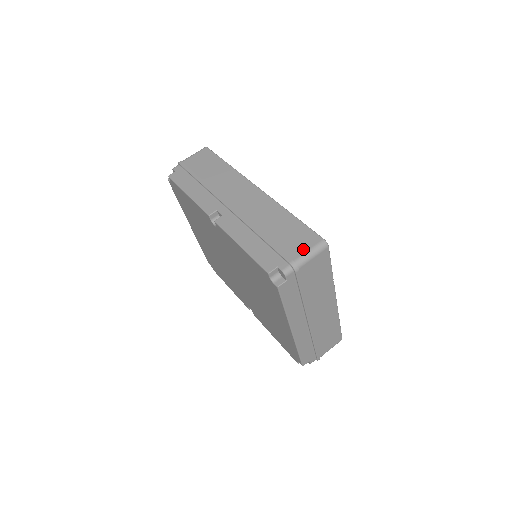
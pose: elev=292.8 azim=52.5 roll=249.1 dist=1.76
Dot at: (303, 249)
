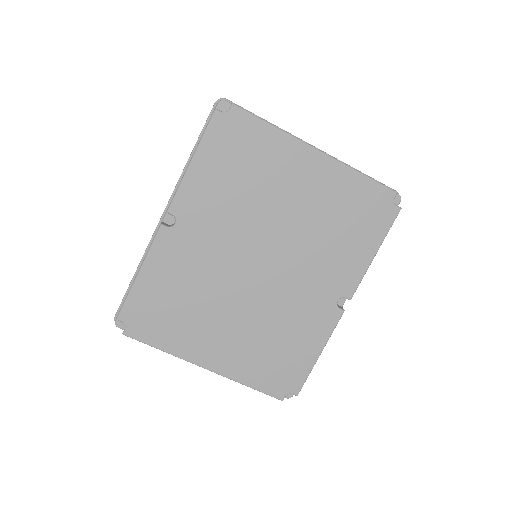
Dot at: occluded
